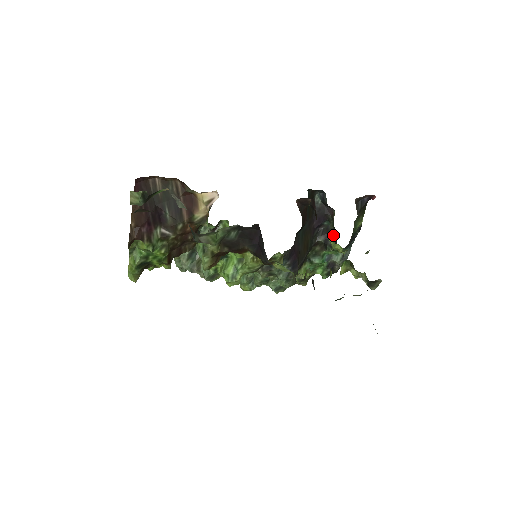
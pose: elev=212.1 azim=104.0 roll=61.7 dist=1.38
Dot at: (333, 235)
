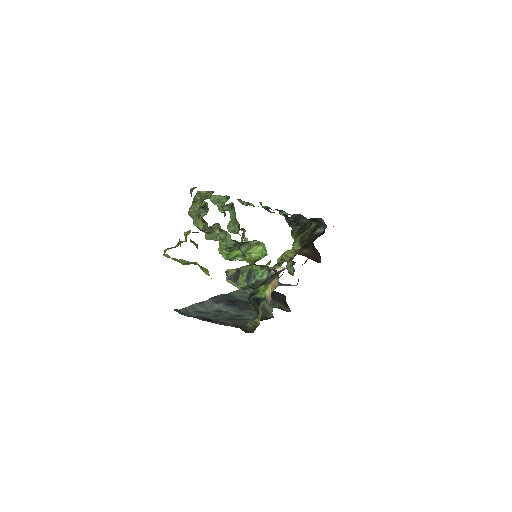
Dot at: (299, 224)
